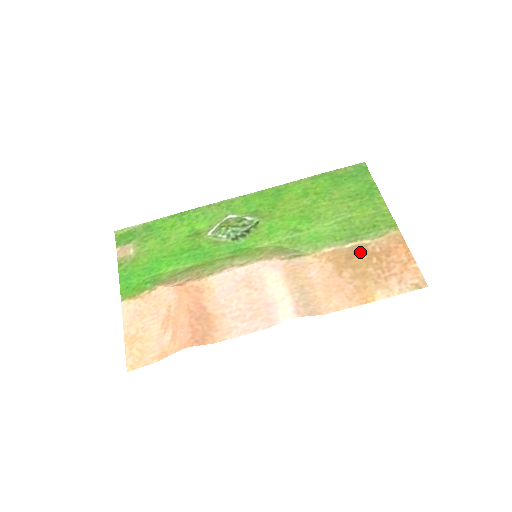
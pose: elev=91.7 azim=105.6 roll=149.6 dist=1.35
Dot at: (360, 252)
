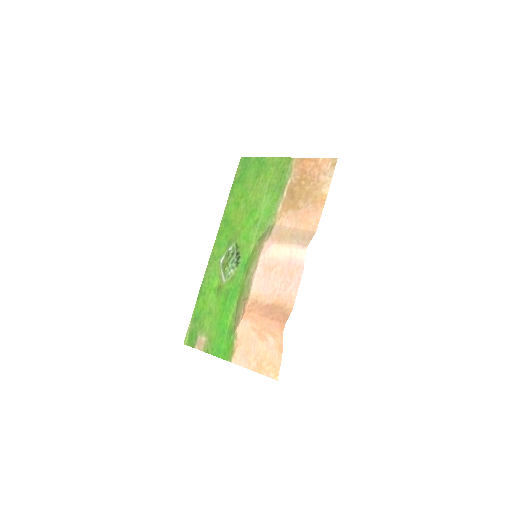
Dot at: (293, 189)
